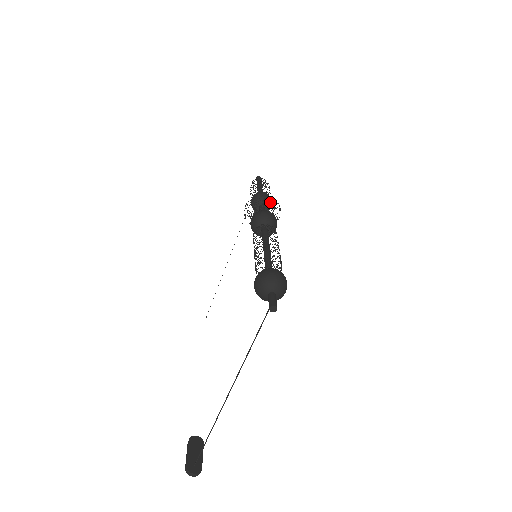
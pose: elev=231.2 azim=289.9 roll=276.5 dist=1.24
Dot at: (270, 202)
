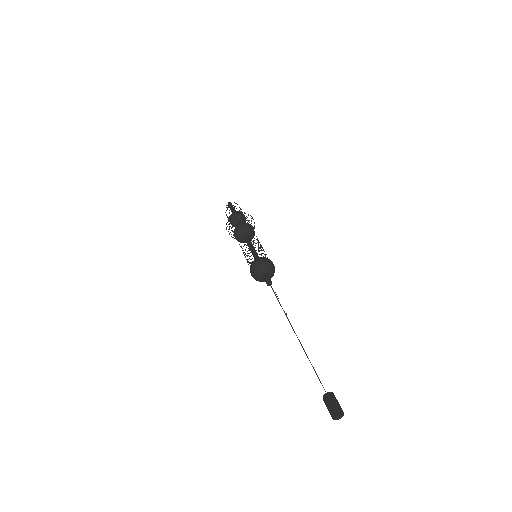
Dot at: occluded
